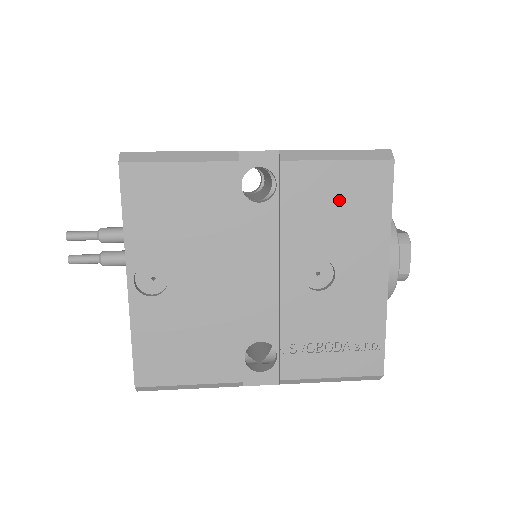
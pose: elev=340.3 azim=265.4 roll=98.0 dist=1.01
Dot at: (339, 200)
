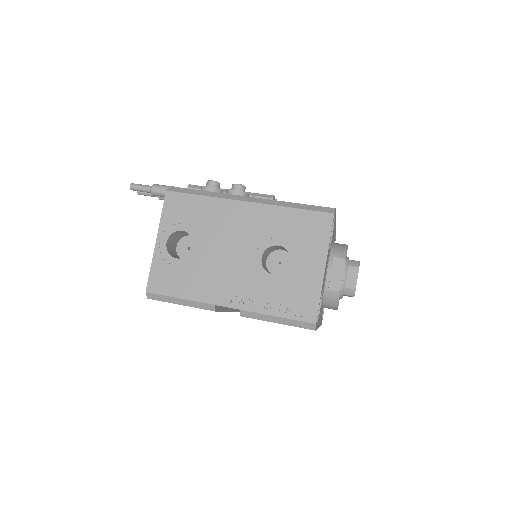
Dot at: occluded
